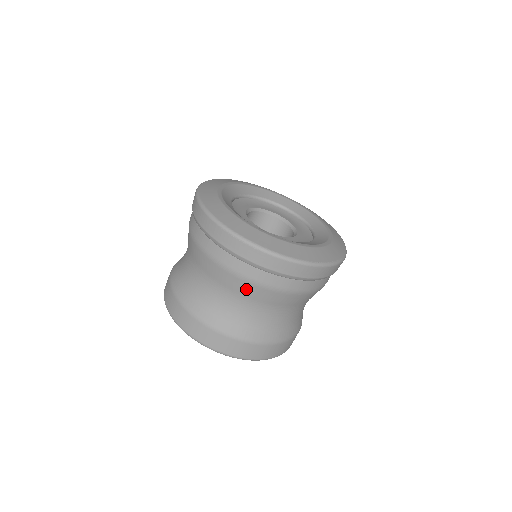
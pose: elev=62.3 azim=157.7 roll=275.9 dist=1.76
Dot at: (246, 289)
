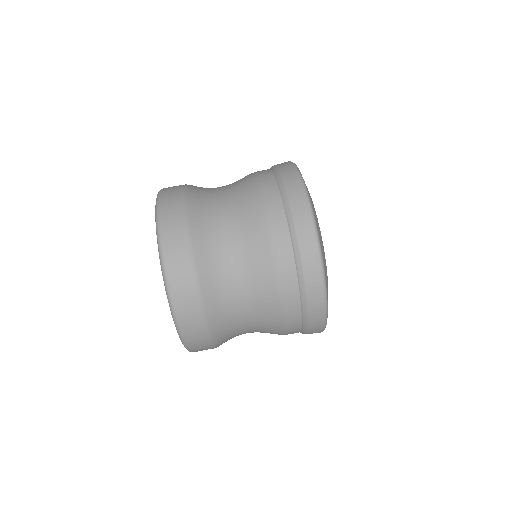
Dot at: (248, 194)
